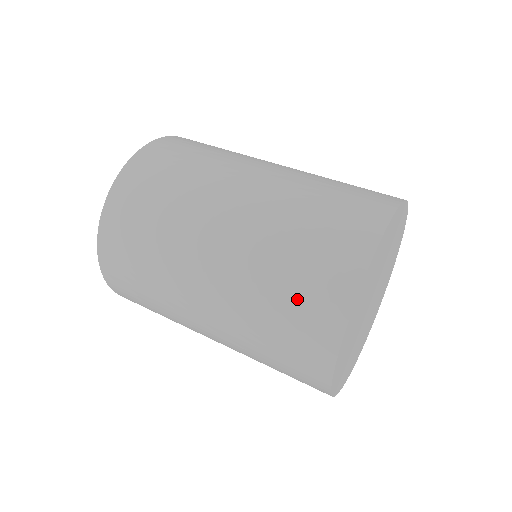
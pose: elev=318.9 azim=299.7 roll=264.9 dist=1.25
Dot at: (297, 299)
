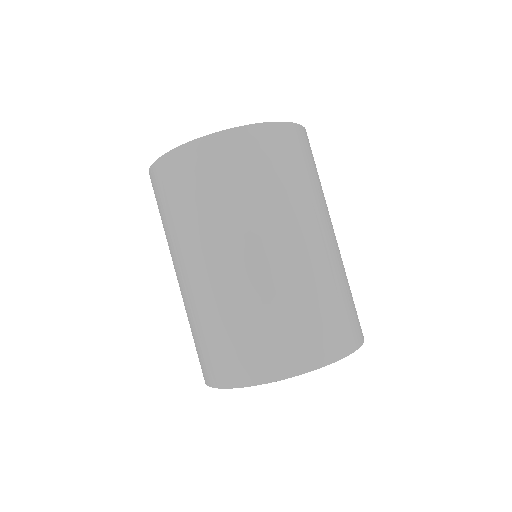
Dot at: occluded
